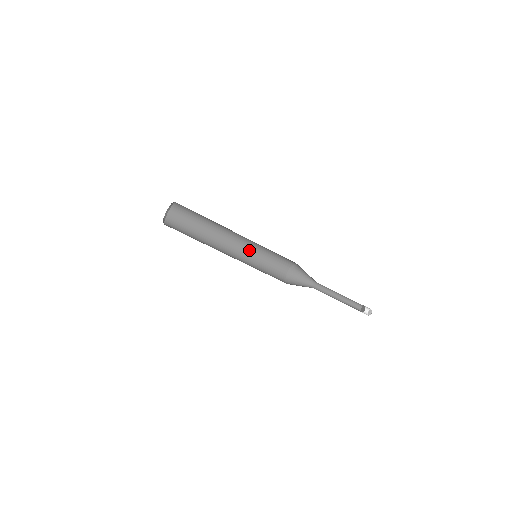
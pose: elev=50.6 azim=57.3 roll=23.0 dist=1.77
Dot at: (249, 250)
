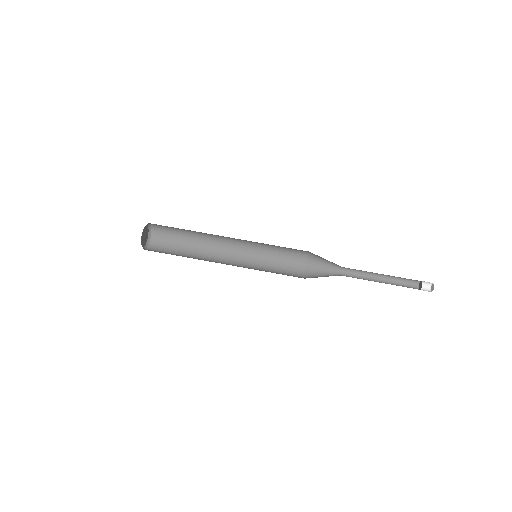
Dot at: (251, 249)
